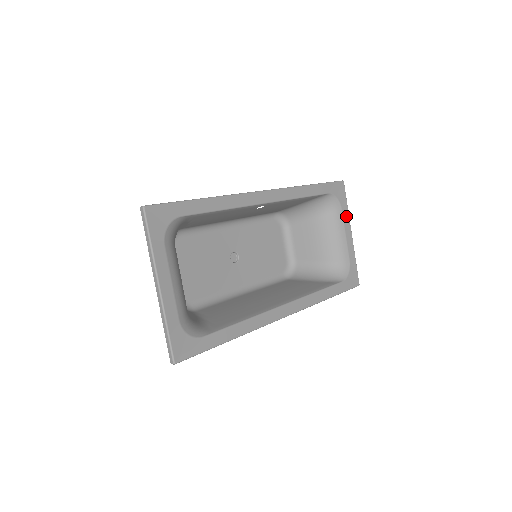
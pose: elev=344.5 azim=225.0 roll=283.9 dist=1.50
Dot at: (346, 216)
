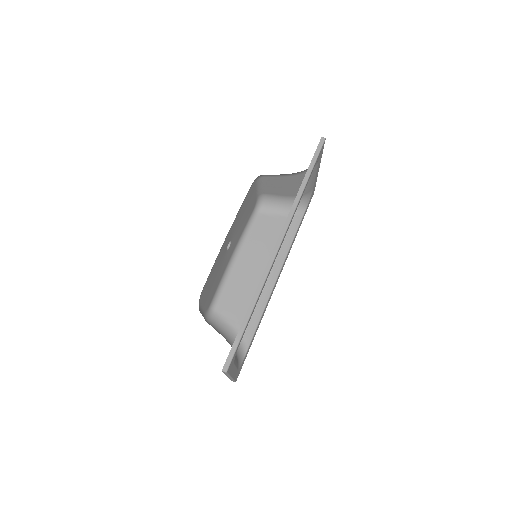
Dot at: (319, 163)
